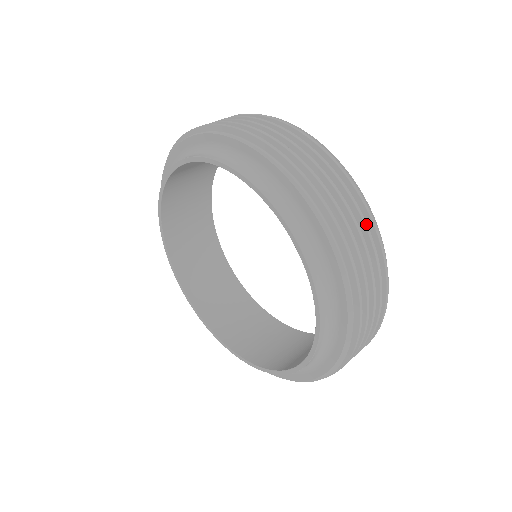
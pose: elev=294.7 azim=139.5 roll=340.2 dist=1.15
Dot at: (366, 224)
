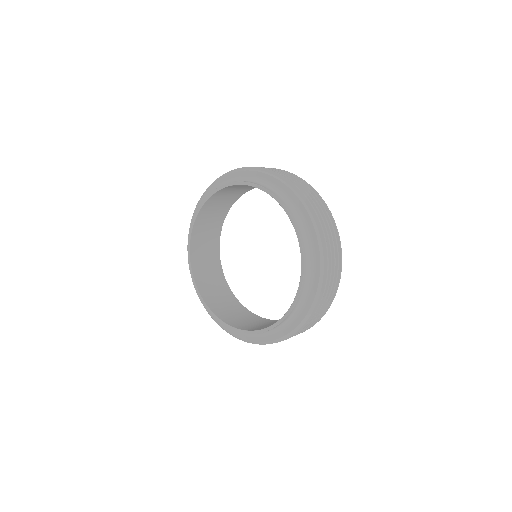
Dot at: (307, 185)
